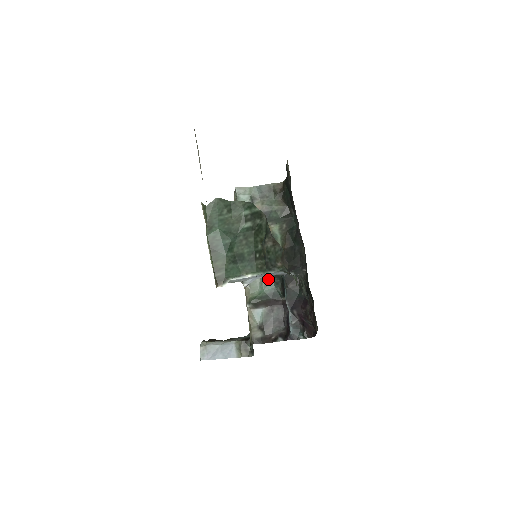
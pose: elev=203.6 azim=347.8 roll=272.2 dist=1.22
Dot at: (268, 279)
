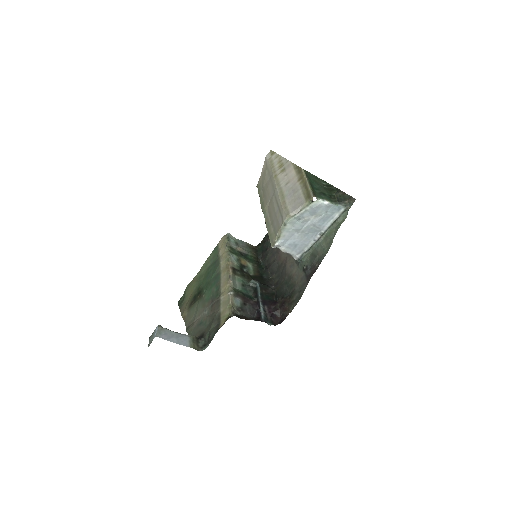
Dot at: (244, 286)
